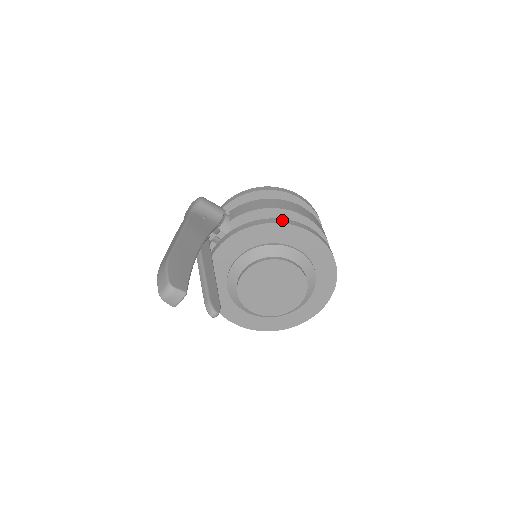
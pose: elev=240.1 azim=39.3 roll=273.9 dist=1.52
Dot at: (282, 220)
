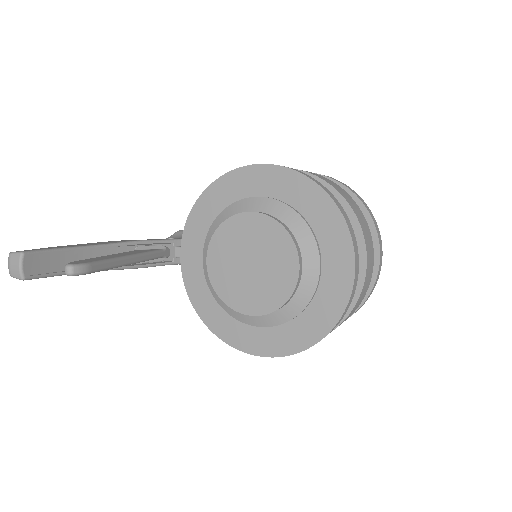
Dot at: occluded
